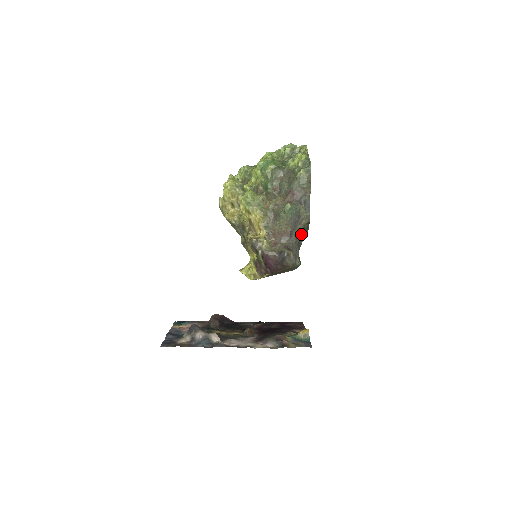
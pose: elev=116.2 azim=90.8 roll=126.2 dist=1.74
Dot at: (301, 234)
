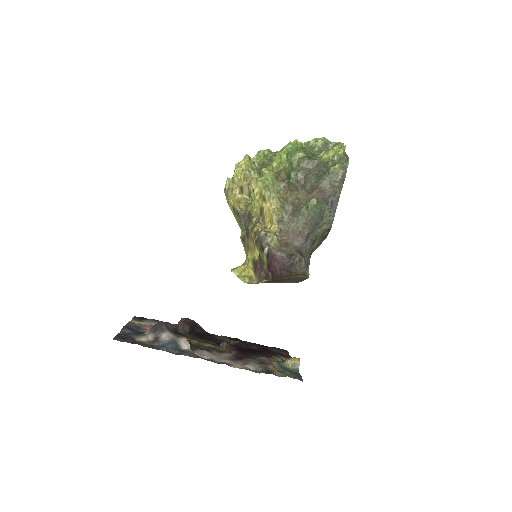
Dot at: (317, 241)
